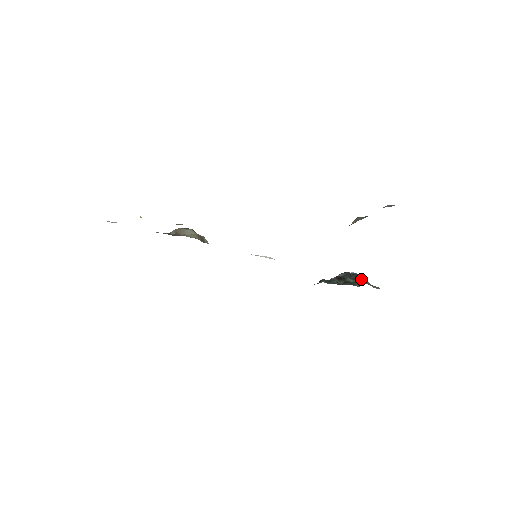
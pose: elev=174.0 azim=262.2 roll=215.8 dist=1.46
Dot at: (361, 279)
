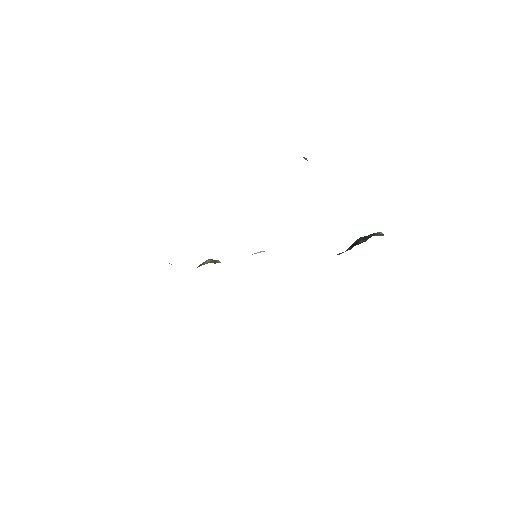
Dot at: occluded
